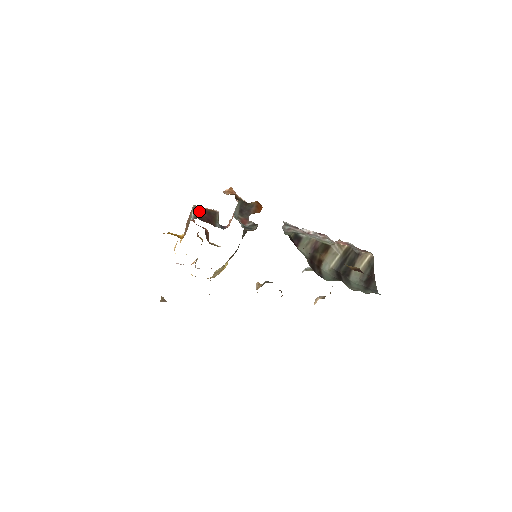
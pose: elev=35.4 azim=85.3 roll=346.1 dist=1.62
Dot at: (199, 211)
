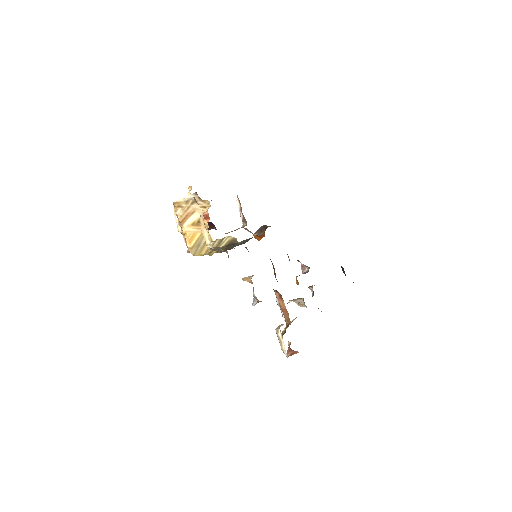
Dot at: occluded
